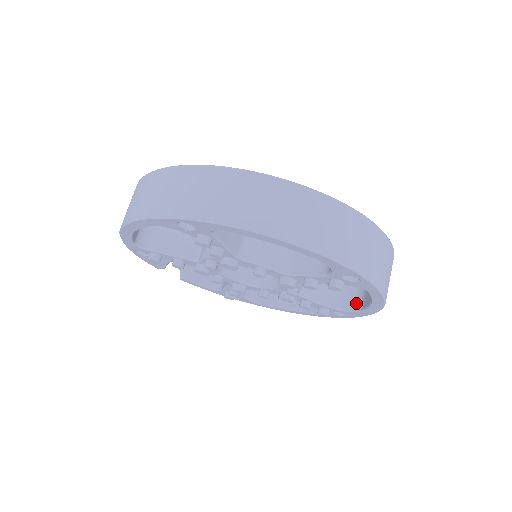
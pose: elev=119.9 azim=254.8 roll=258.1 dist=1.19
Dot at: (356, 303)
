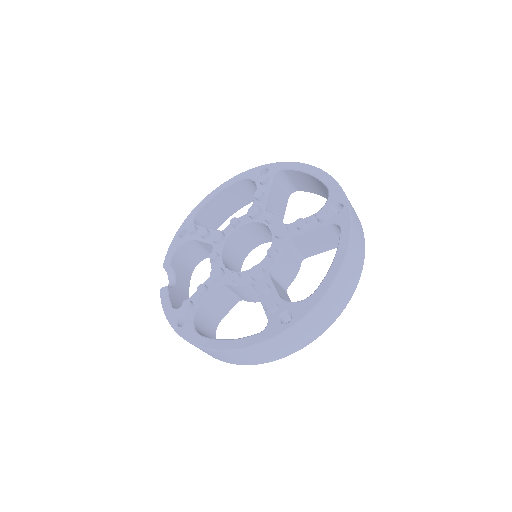
Dot at: occluded
